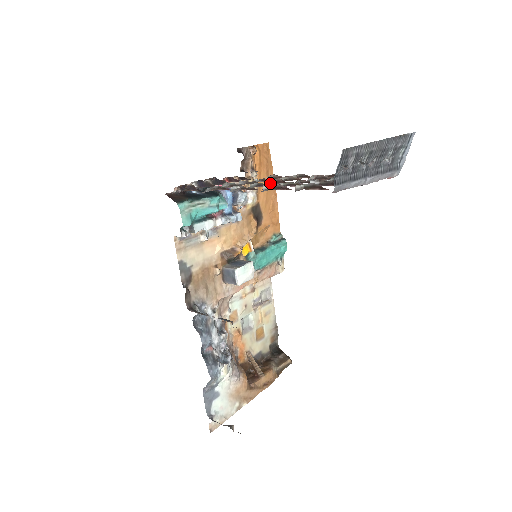
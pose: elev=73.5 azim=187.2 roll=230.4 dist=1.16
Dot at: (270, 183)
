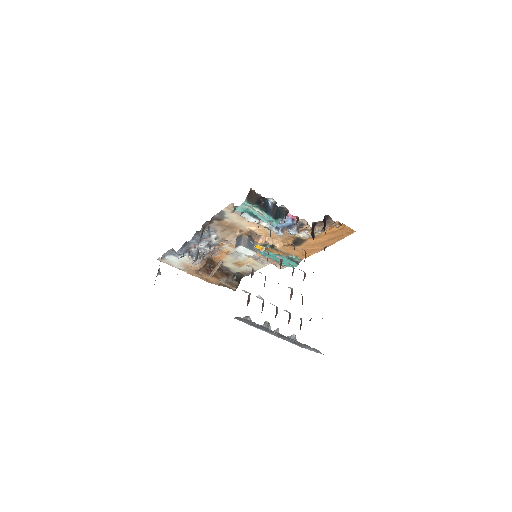
Dot at: occluded
